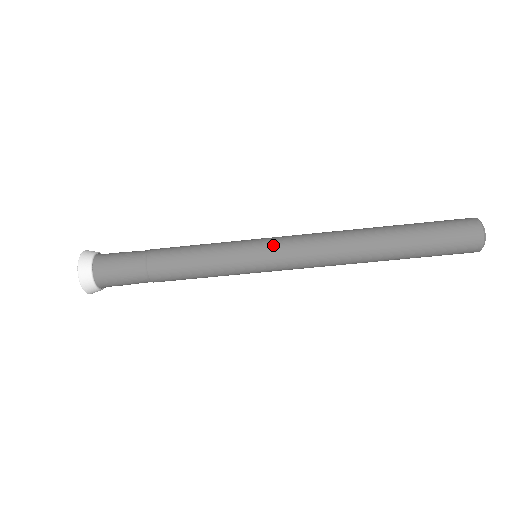
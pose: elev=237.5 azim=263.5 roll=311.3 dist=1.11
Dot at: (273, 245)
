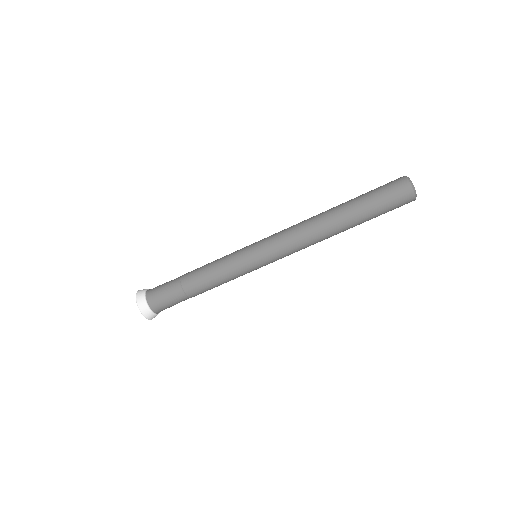
Dot at: occluded
